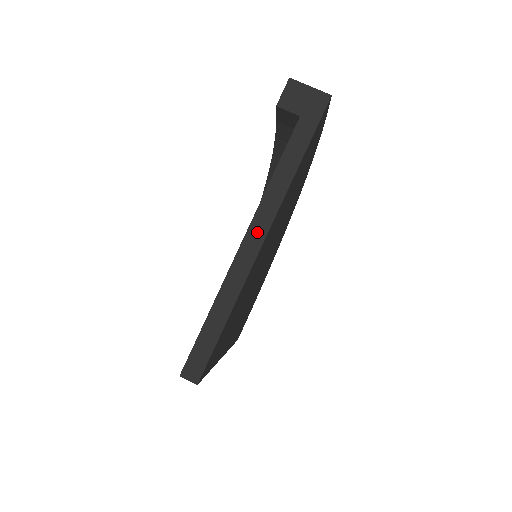
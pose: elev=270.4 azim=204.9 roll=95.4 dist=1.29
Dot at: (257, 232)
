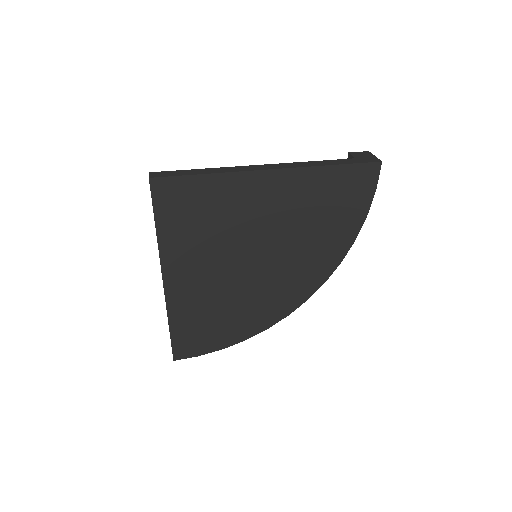
Dot at: (272, 166)
